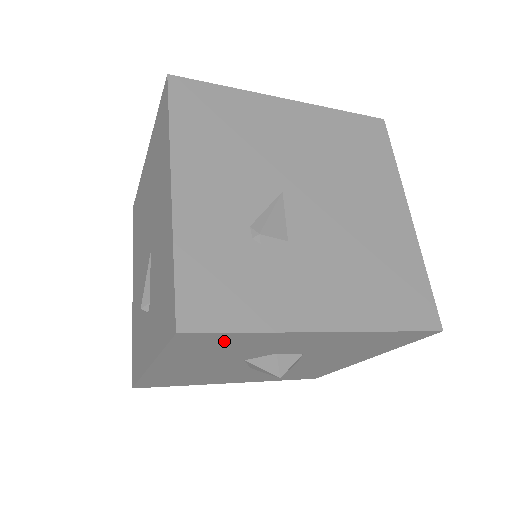
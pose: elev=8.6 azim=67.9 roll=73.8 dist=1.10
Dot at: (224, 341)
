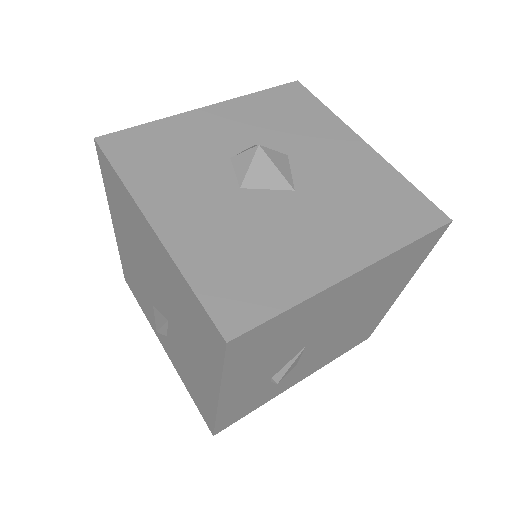
Dot at: occluded
